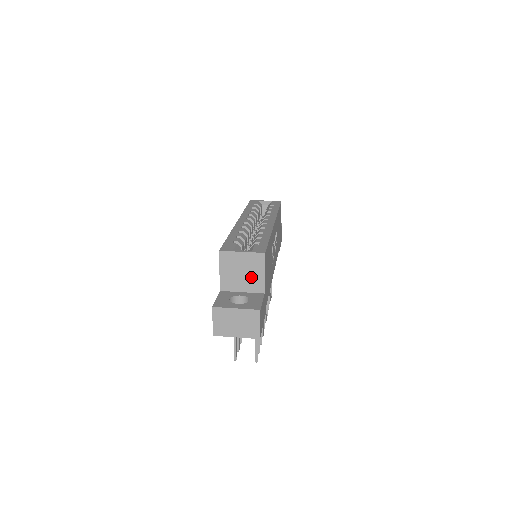
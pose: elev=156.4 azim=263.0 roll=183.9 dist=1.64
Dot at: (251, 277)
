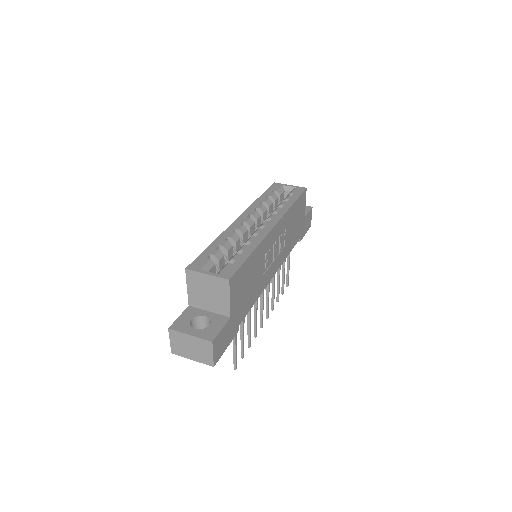
Dot at: (217, 299)
